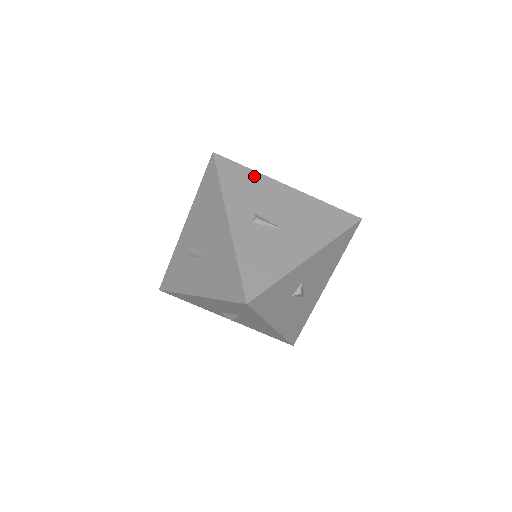
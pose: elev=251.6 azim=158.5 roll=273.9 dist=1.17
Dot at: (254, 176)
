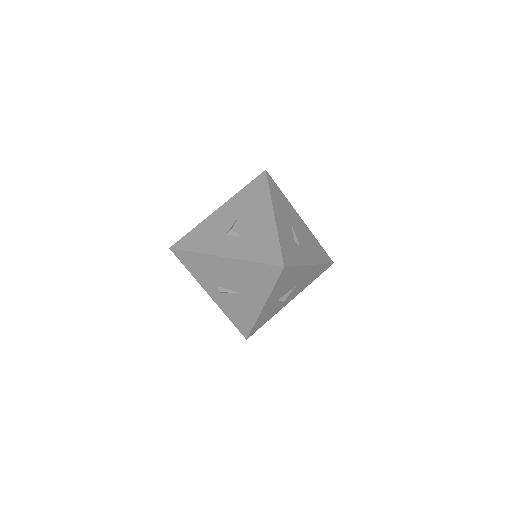
Dot at: (200, 258)
